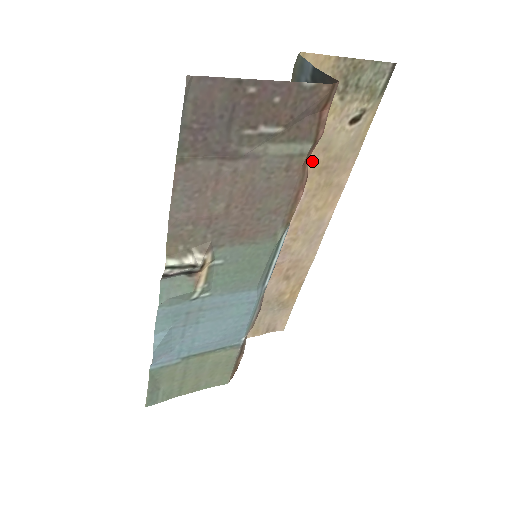
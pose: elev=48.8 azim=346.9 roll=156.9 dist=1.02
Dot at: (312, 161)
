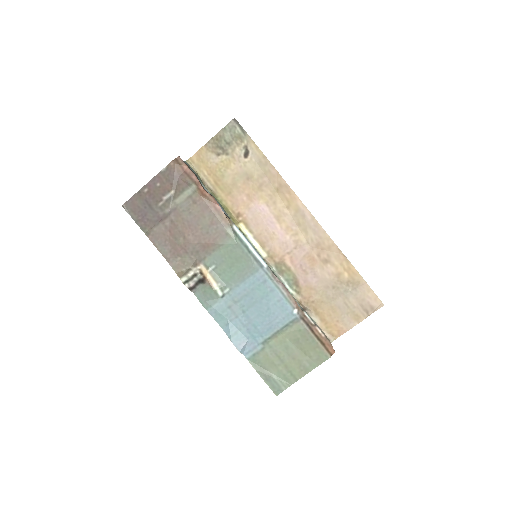
Dot at: (249, 189)
